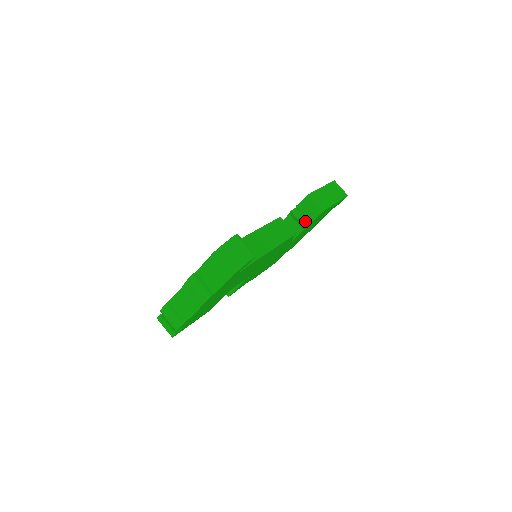
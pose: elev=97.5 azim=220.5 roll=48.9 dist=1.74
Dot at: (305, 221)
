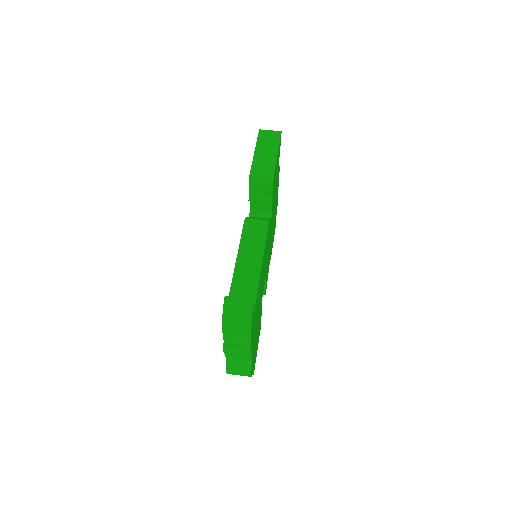
Dot at: (267, 197)
